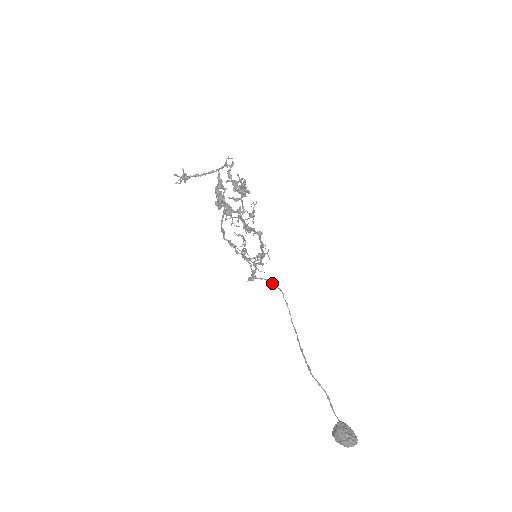
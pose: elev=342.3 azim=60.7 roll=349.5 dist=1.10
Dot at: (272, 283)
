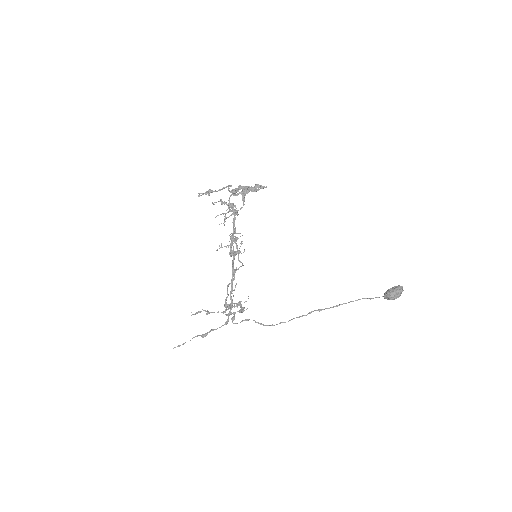
Dot at: occluded
